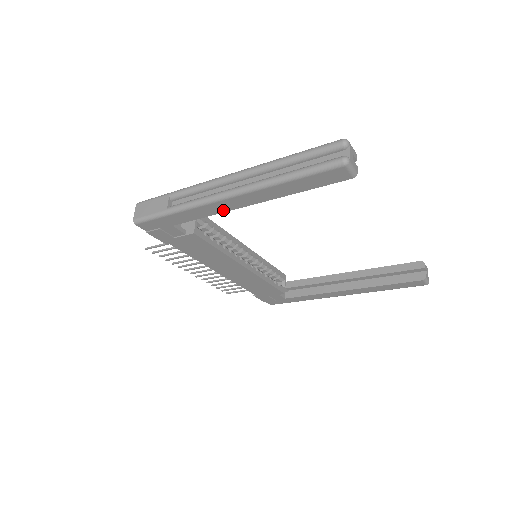
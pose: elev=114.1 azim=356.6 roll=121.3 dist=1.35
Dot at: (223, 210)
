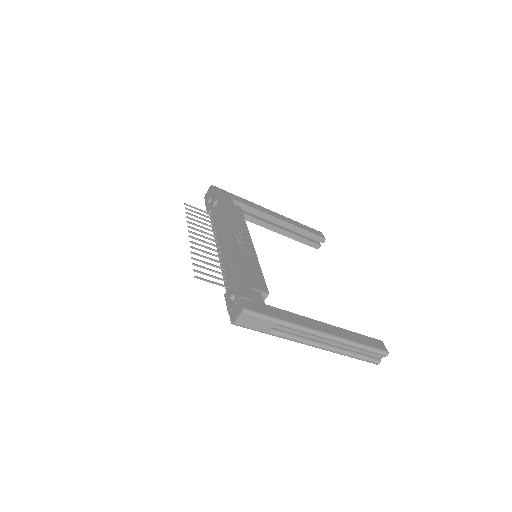
Dot at: occluded
